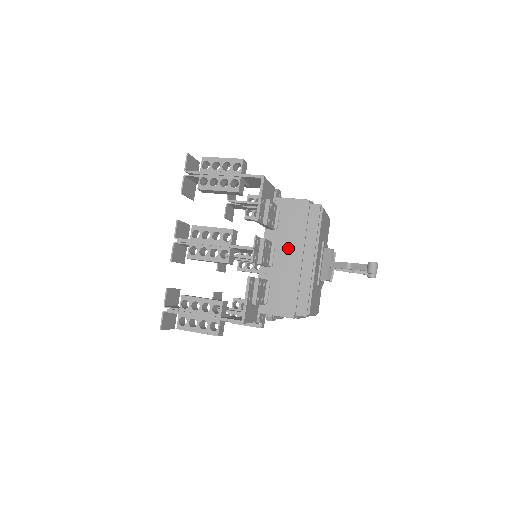
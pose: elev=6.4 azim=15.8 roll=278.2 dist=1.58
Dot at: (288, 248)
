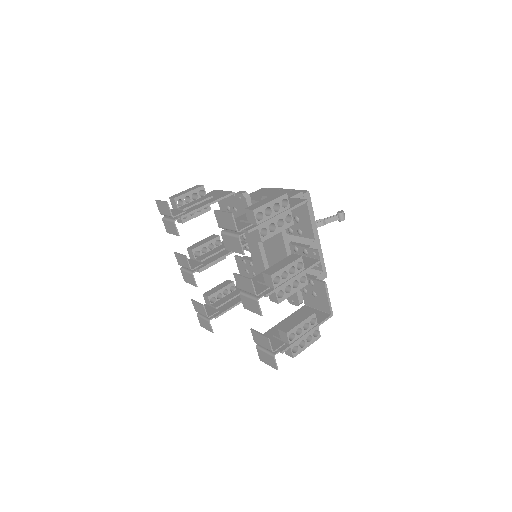
Dot at: (302, 238)
